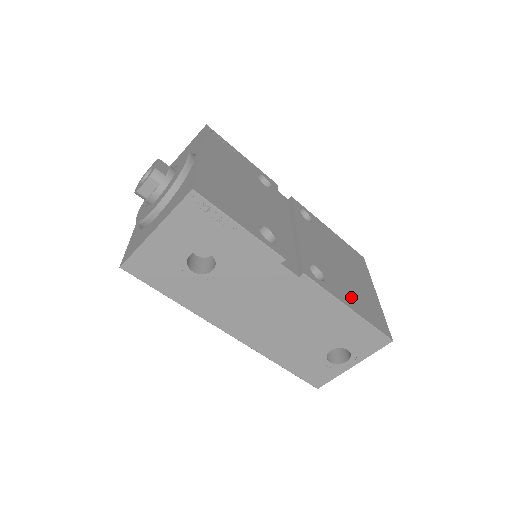
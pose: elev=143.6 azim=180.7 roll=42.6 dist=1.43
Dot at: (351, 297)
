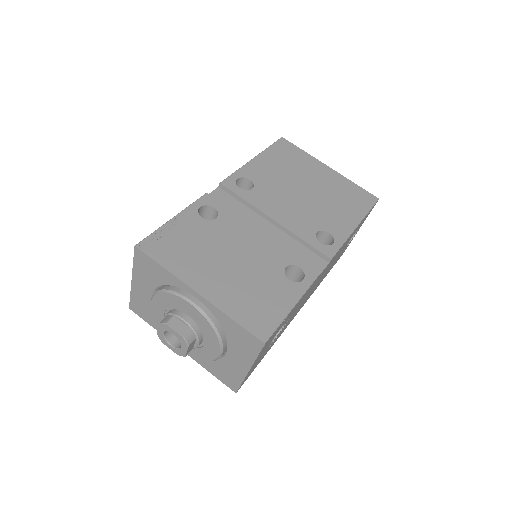
Dot at: (343, 213)
